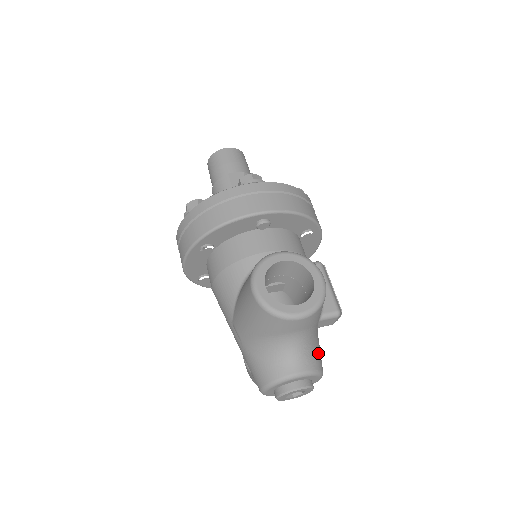
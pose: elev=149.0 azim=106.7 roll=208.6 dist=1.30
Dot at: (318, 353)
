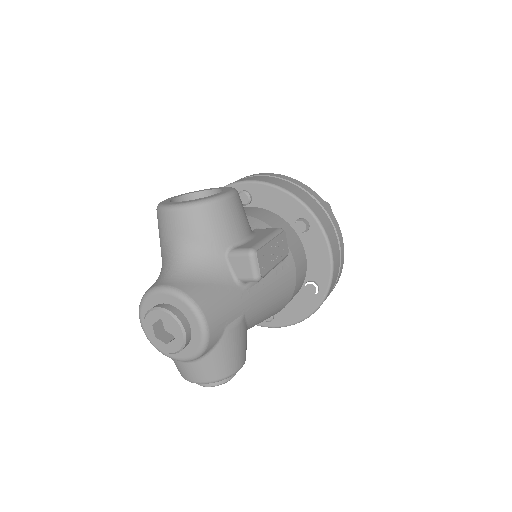
Dot at: (209, 289)
